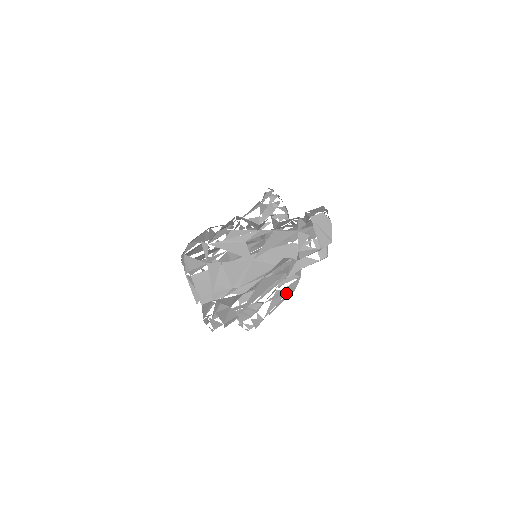
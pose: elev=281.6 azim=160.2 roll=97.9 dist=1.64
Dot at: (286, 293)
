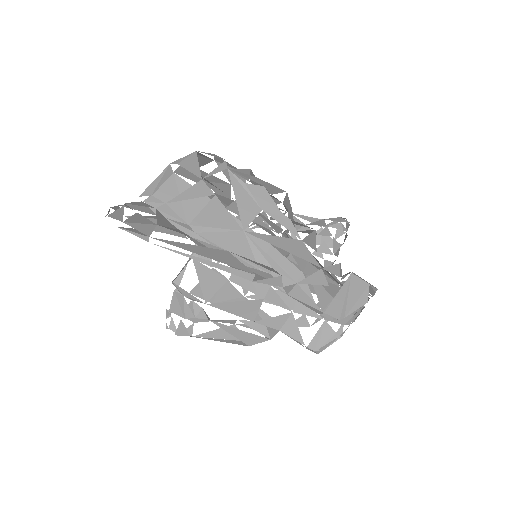
Dot at: (239, 338)
